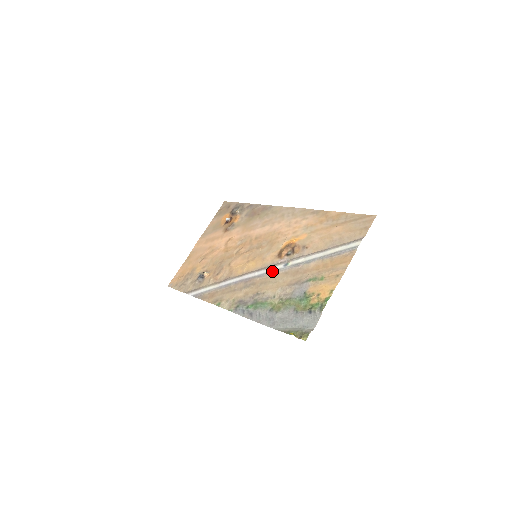
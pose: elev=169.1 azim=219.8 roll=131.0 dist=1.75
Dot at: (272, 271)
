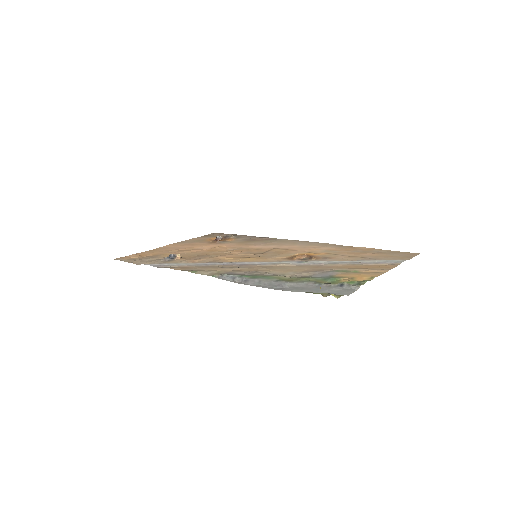
Dot at: (281, 263)
